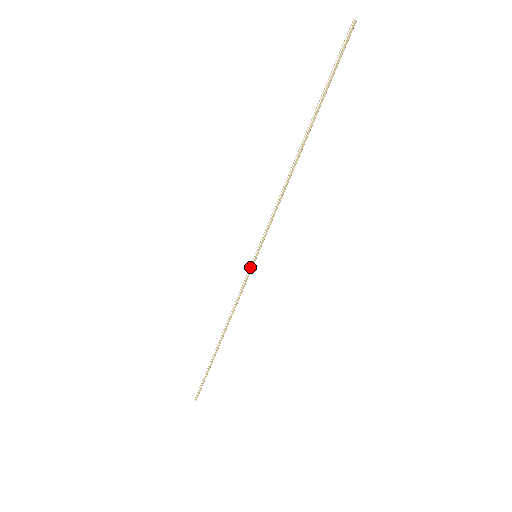
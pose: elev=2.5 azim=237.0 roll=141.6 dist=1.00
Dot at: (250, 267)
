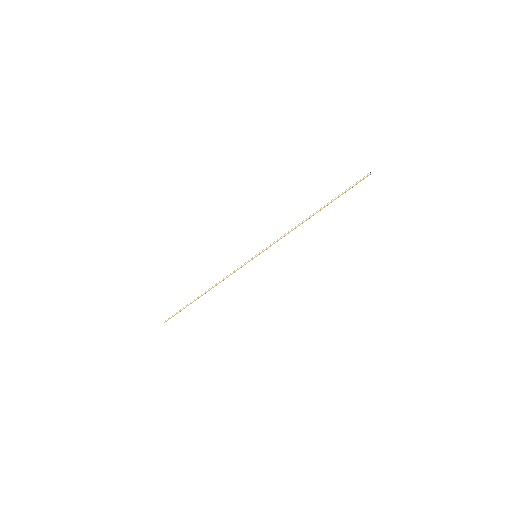
Dot at: (249, 260)
